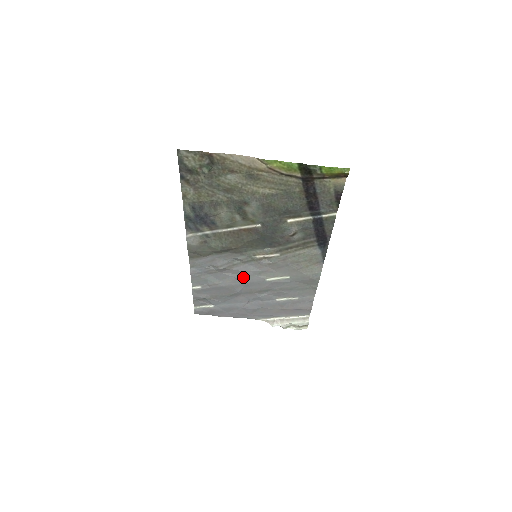
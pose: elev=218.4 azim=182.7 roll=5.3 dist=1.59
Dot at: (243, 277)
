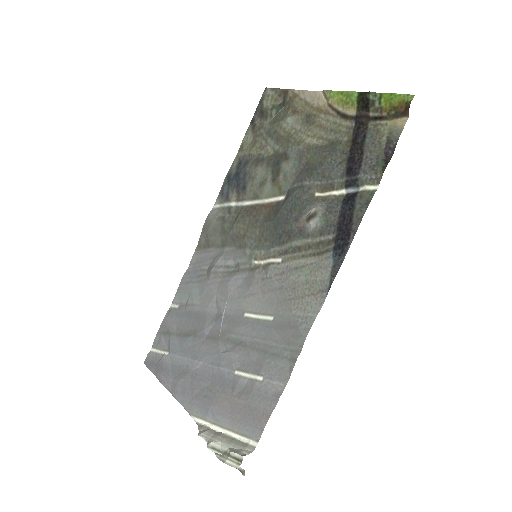
Dot at: (225, 300)
